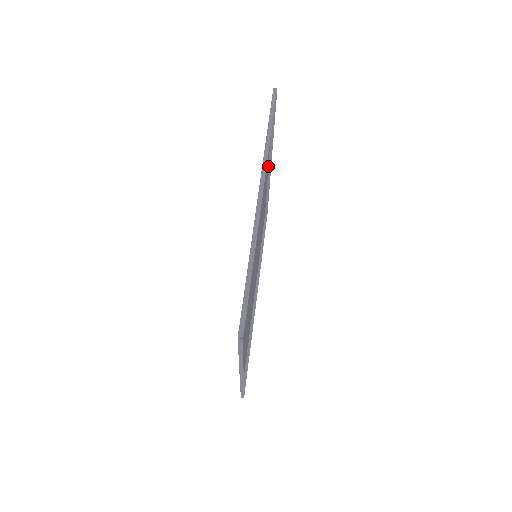
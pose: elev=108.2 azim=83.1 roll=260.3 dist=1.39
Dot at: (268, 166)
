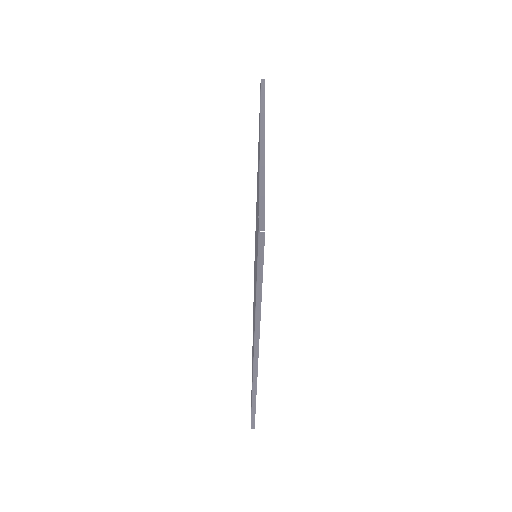
Dot at: (260, 133)
